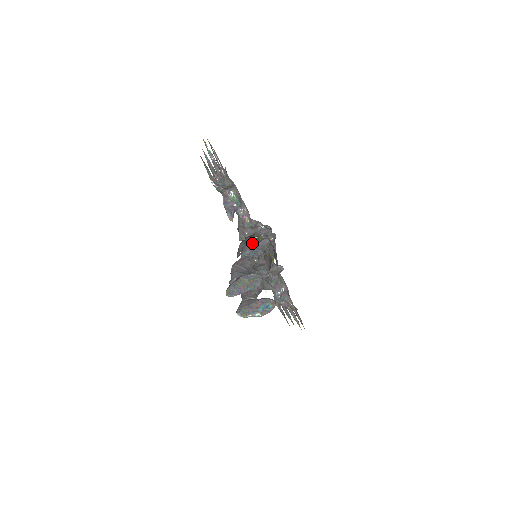
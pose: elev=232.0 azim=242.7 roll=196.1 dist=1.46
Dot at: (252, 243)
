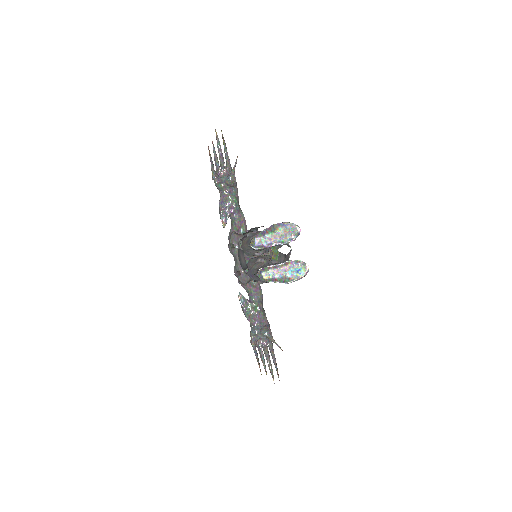
Dot at: occluded
